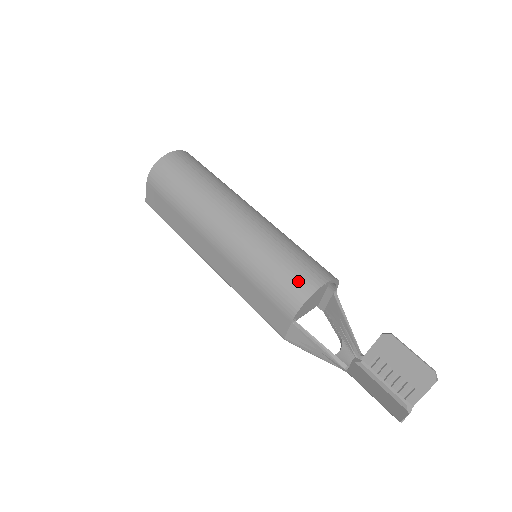
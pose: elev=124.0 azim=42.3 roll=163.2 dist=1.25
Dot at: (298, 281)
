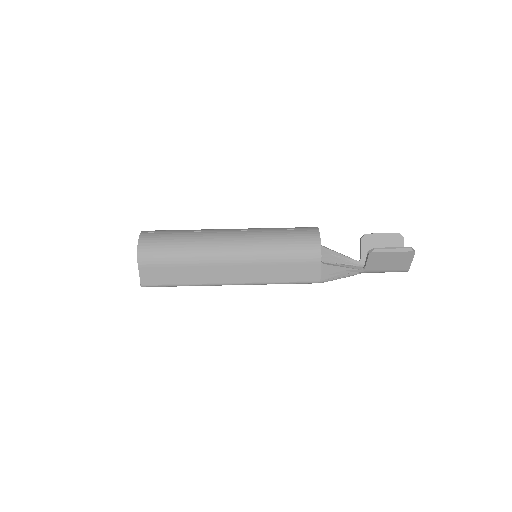
Dot at: (306, 237)
